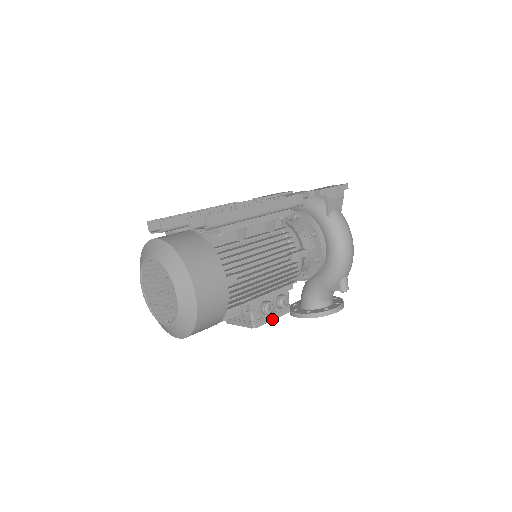
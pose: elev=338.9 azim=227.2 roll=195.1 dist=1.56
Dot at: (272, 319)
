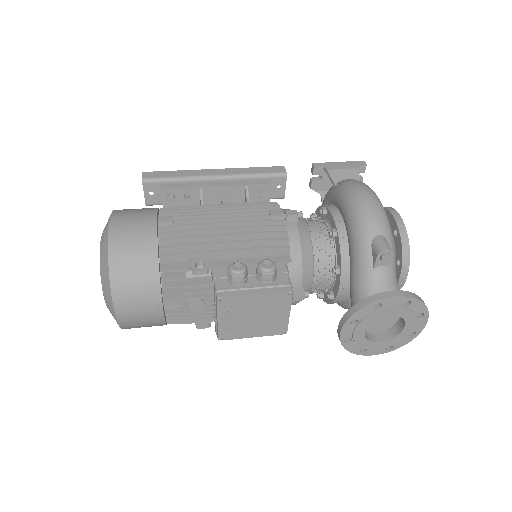
Dot at: (253, 294)
